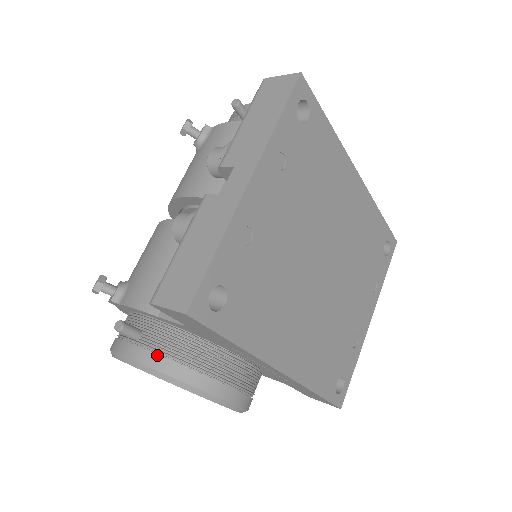
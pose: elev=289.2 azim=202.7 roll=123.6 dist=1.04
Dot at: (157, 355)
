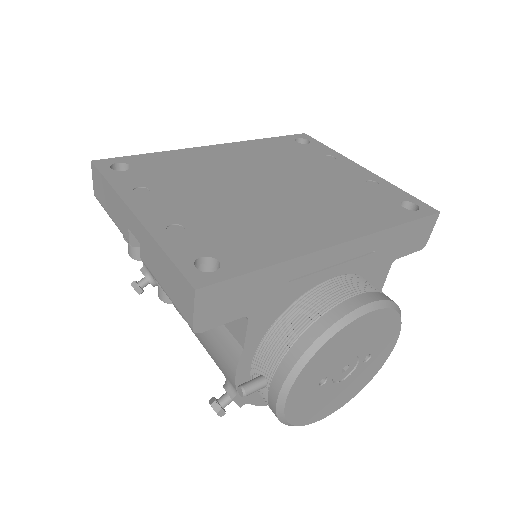
Dot at: (280, 364)
